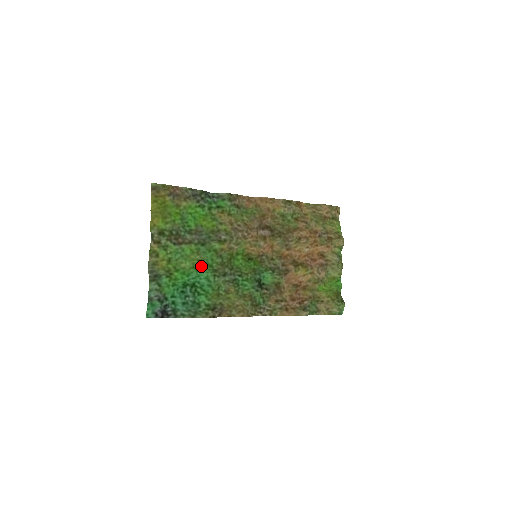
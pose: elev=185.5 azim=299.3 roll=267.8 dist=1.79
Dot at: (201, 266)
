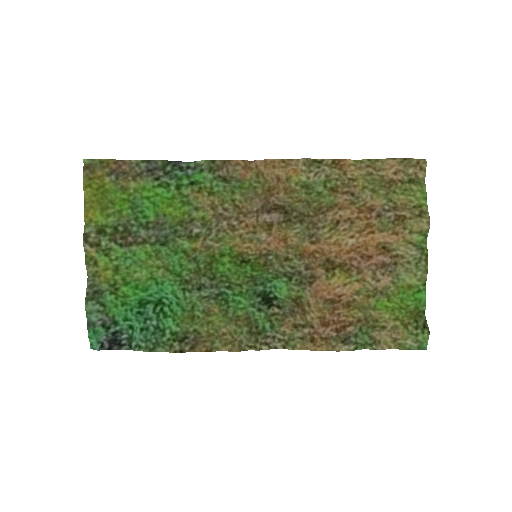
Dot at: (163, 276)
